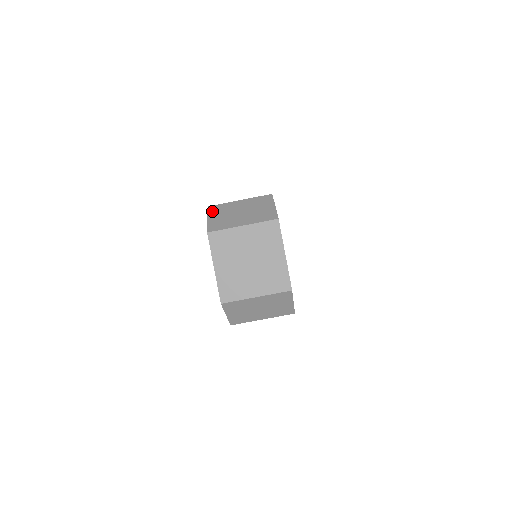
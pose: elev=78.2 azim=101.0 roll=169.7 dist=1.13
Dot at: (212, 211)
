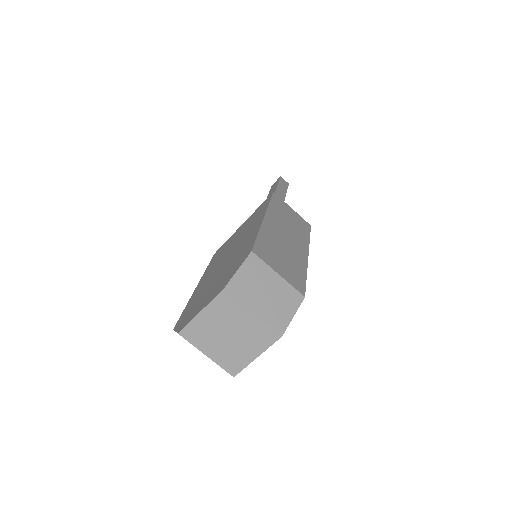
Dot at: (249, 263)
